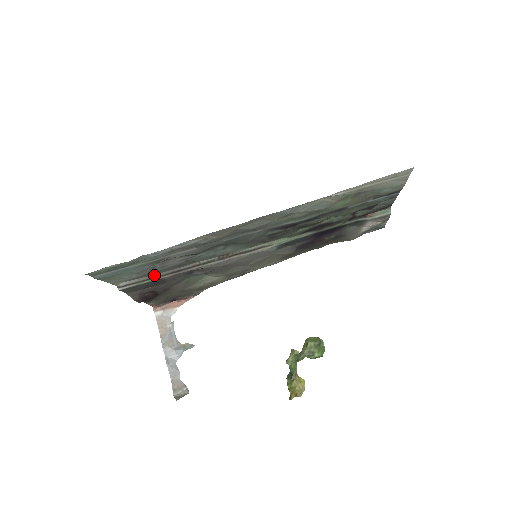
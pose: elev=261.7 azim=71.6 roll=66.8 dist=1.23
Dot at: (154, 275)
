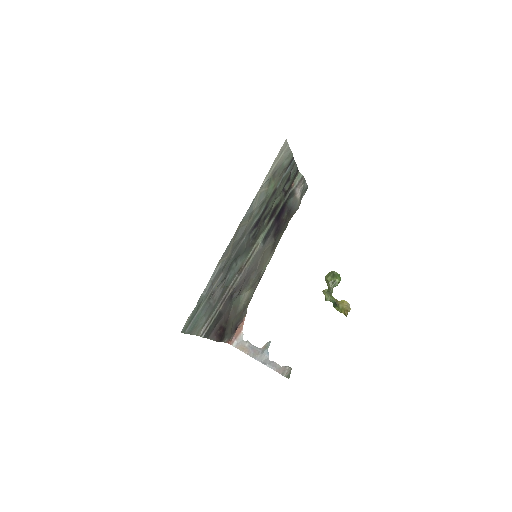
Dot at: (214, 313)
